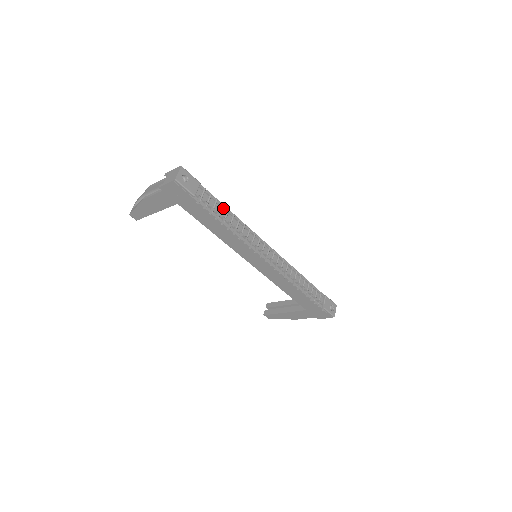
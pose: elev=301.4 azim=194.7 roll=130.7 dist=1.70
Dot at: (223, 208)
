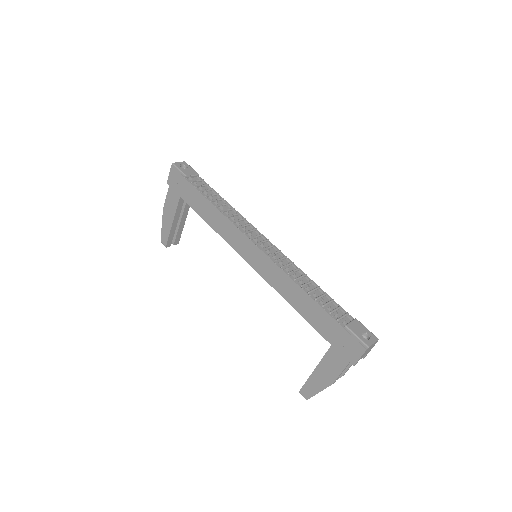
Dot at: (217, 196)
